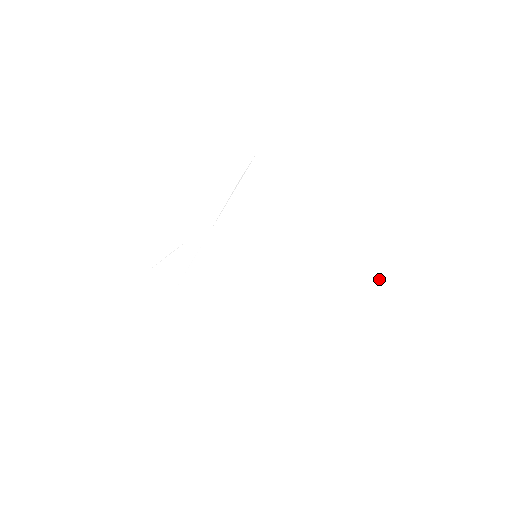
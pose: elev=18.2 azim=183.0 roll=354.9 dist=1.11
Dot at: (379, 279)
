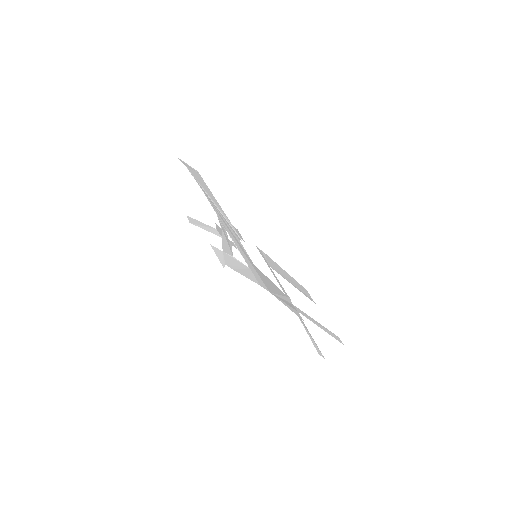
Dot at: (298, 284)
